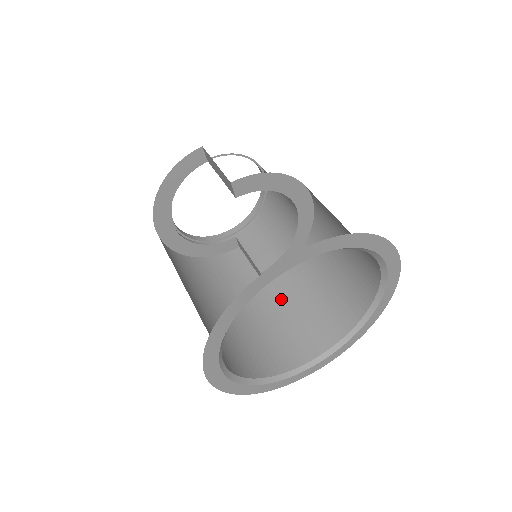
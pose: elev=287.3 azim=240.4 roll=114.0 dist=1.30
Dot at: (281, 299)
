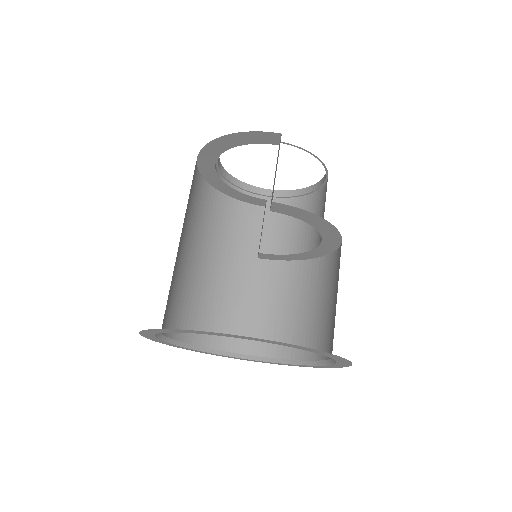
Dot at: (259, 284)
